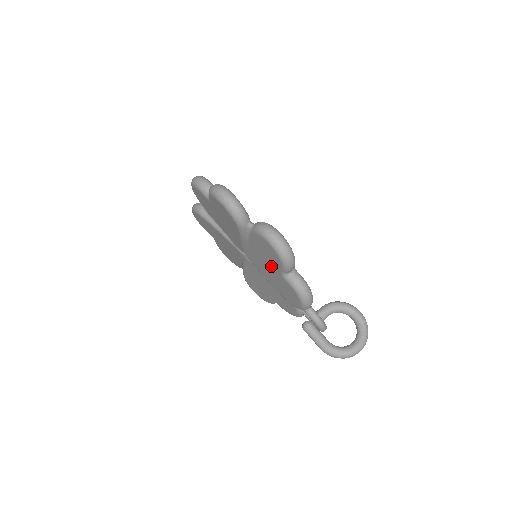
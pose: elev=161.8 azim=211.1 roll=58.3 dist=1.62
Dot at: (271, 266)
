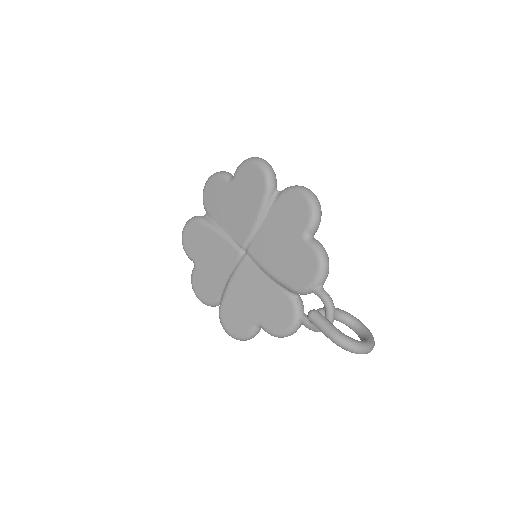
Dot at: (289, 235)
